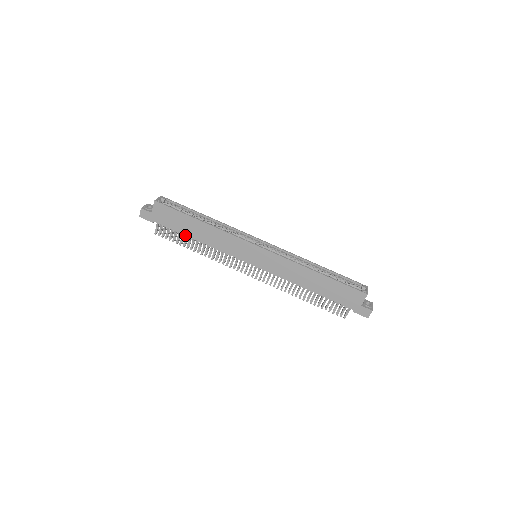
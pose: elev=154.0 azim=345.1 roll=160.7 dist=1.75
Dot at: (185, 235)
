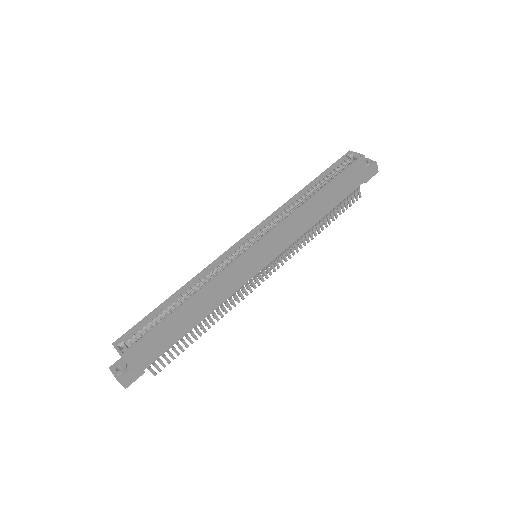
Dot at: occluded
